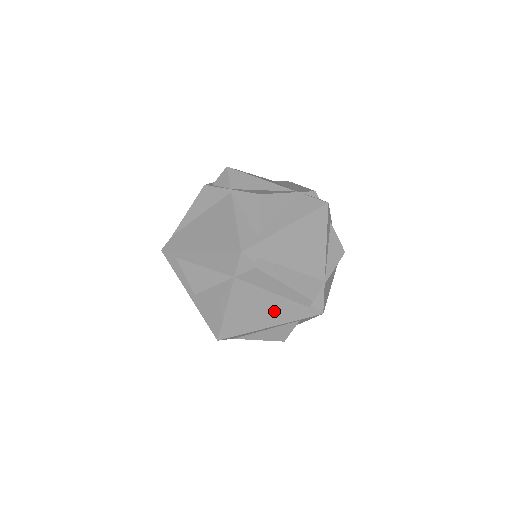
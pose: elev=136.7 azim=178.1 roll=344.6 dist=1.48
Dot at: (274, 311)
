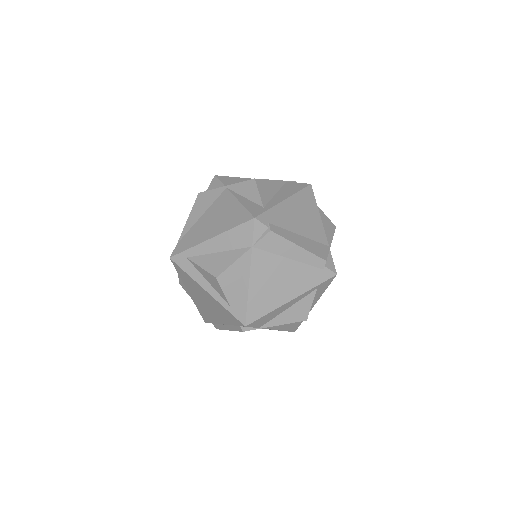
Dot at: (293, 280)
